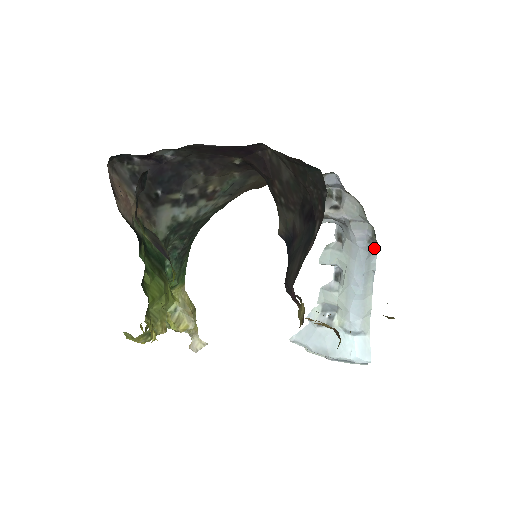
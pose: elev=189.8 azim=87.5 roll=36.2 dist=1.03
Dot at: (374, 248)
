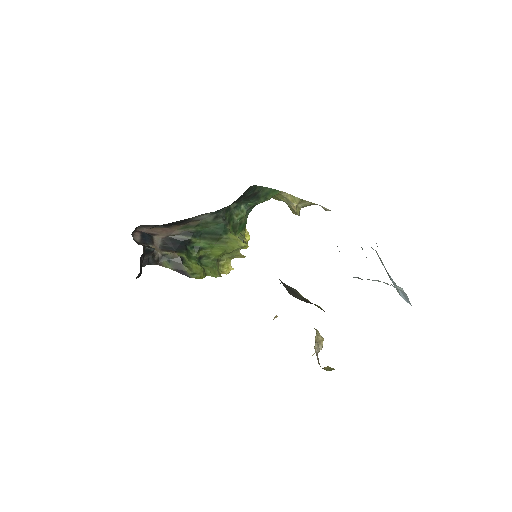
Dot at: occluded
